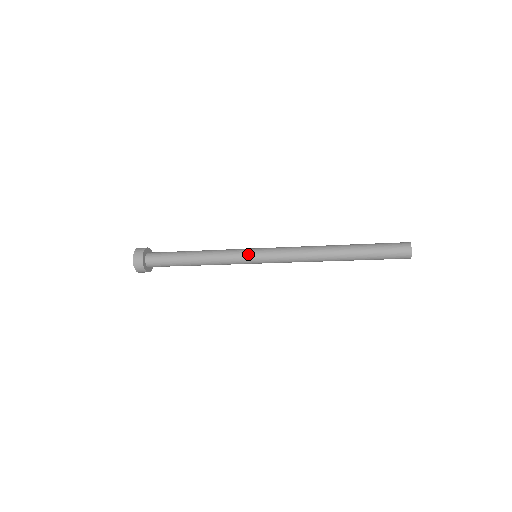
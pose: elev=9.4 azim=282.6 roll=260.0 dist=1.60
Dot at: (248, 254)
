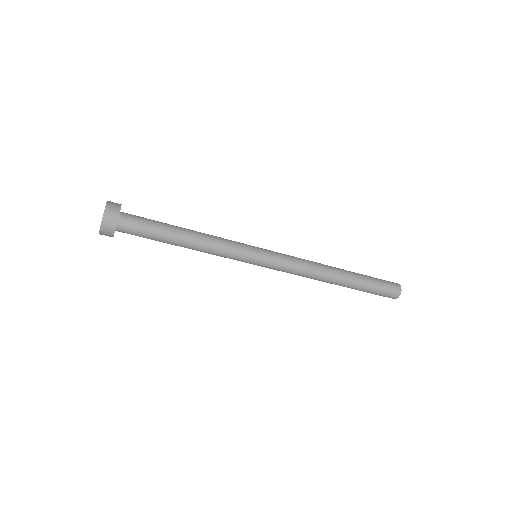
Dot at: (253, 249)
